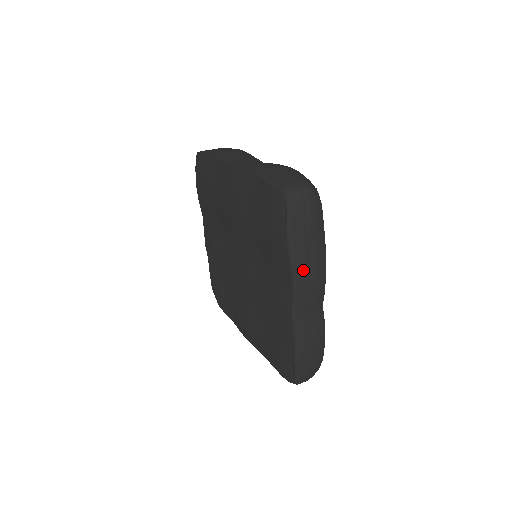
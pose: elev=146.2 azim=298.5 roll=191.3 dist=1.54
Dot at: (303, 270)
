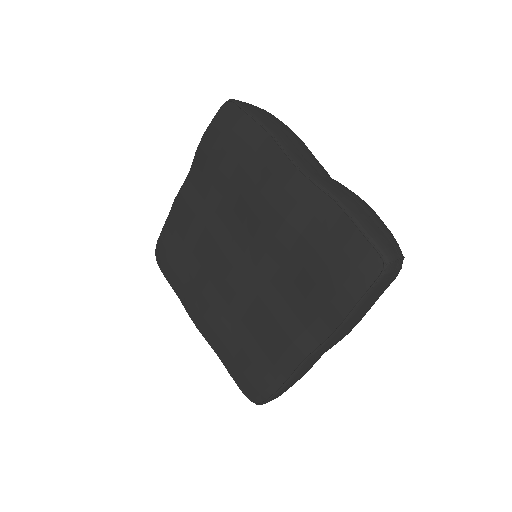
Dot at: (346, 329)
